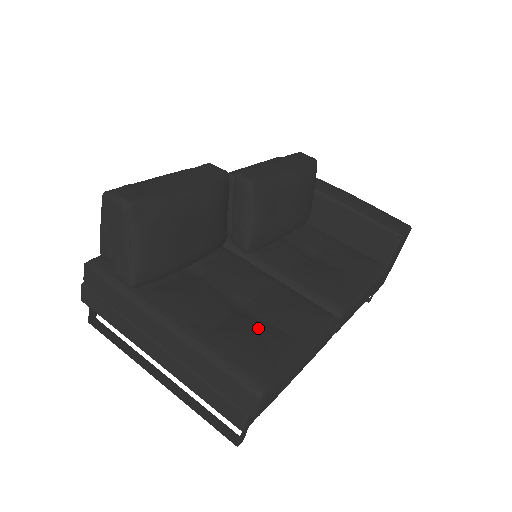
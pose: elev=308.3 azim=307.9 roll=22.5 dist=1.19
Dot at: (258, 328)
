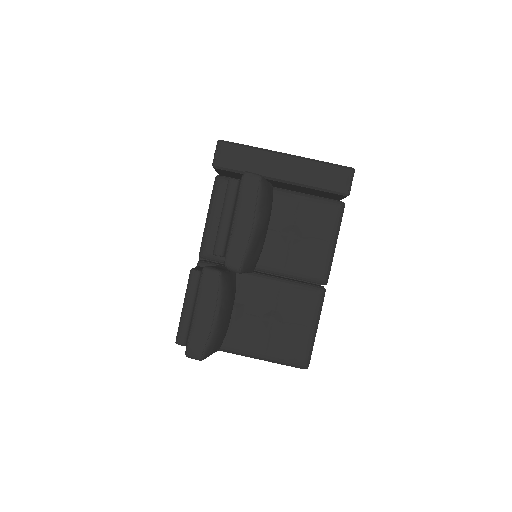
Dot at: (288, 332)
